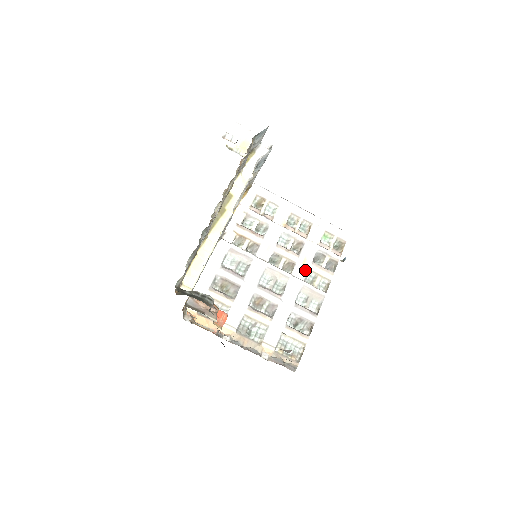
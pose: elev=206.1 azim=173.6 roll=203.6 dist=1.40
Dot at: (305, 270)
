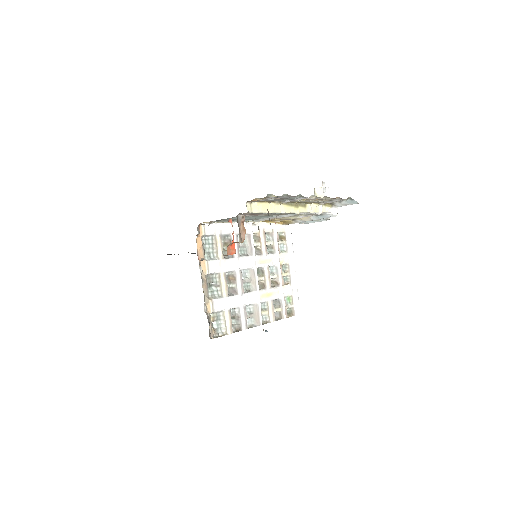
Dot at: (266, 298)
